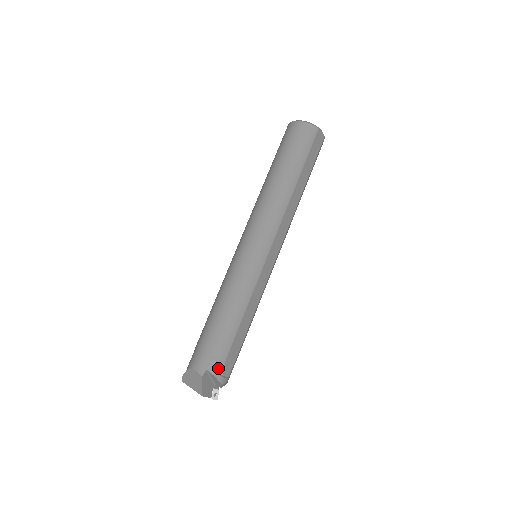
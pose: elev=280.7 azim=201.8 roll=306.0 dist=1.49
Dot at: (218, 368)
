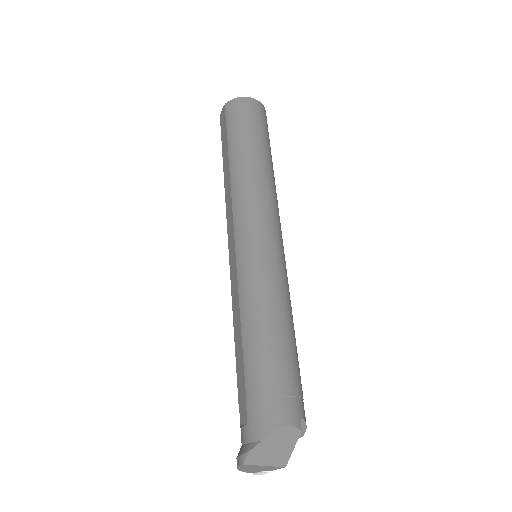
Dot at: (304, 411)
